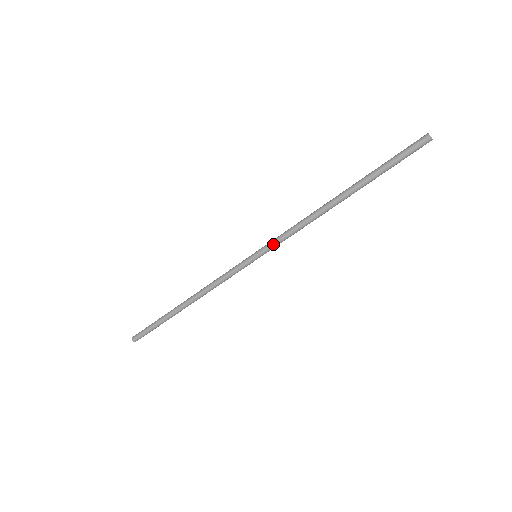
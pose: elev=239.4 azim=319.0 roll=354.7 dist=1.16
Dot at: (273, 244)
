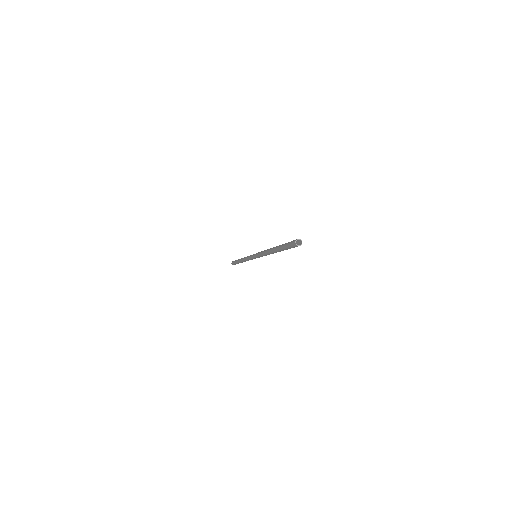
Dot at: (259, 257)
